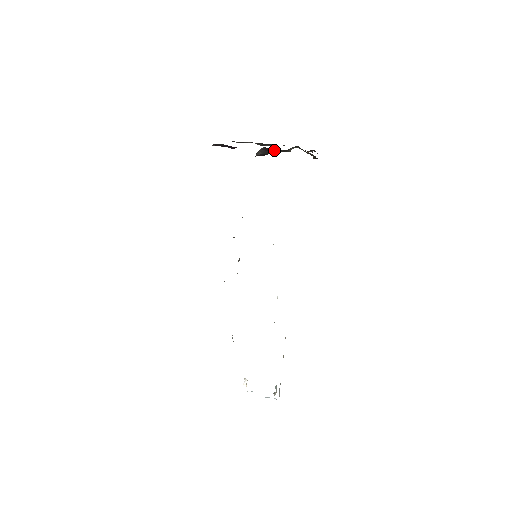
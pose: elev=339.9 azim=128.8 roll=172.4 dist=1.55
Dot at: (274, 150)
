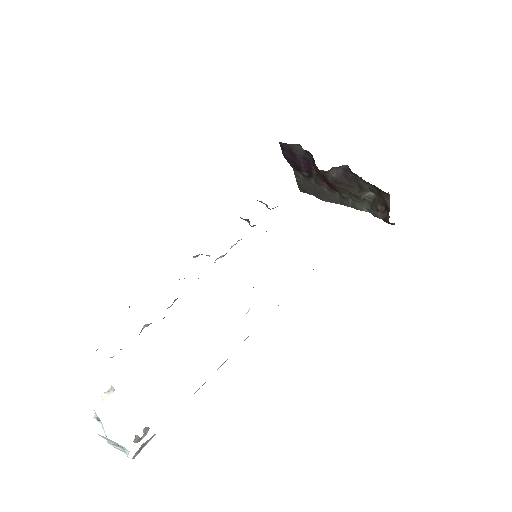
Dot at: (351, 179)
